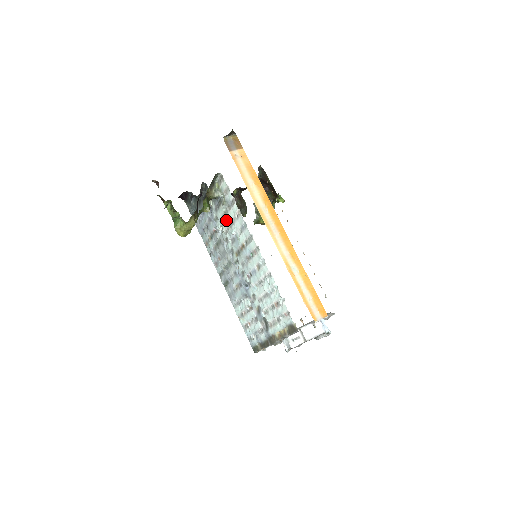
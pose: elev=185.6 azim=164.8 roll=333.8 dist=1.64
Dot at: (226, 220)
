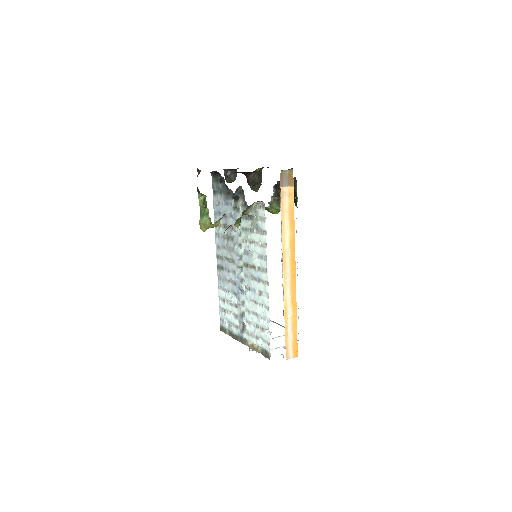
Dot at: (248, 236)
